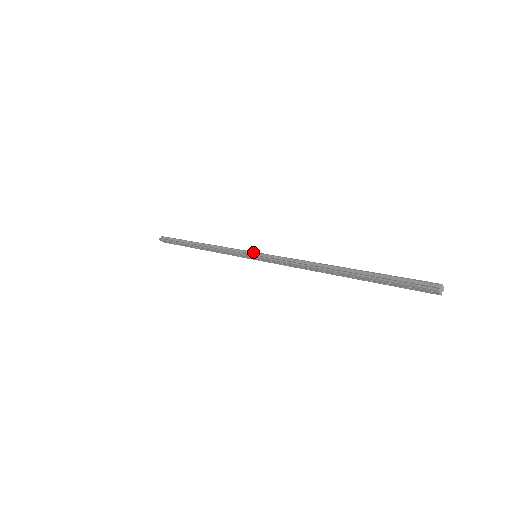
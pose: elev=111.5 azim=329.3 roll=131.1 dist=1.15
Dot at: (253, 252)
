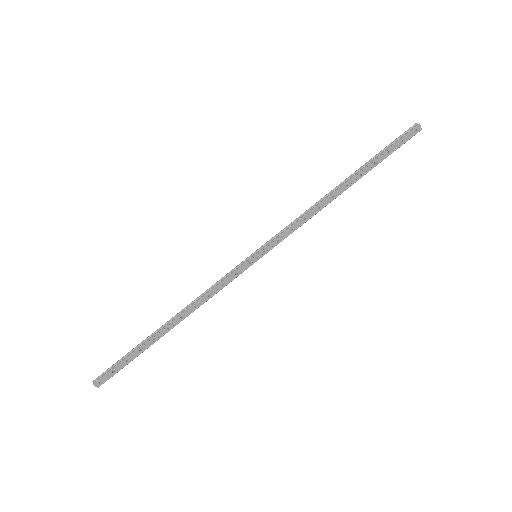
Dot at: (251, 254)
